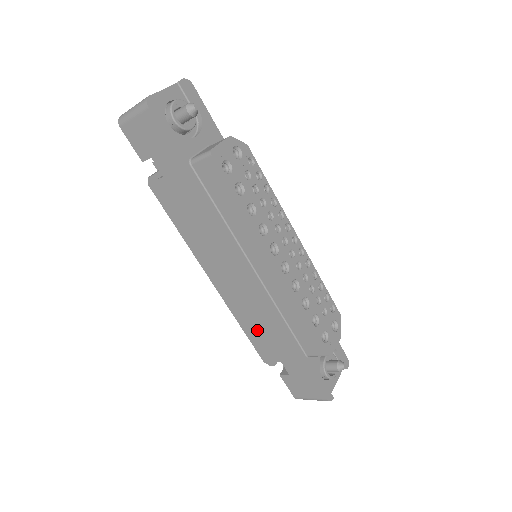
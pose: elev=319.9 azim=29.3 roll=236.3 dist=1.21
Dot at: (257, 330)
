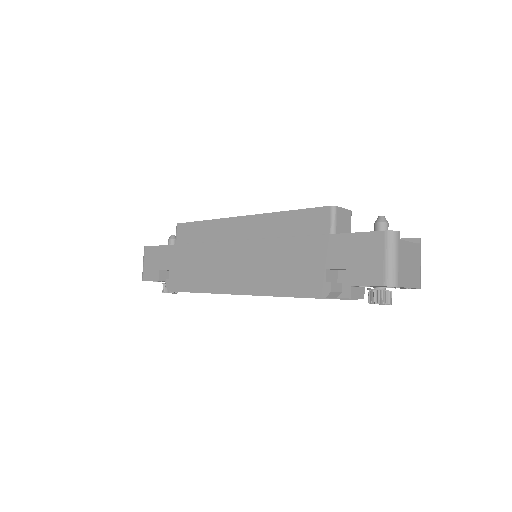
Dot at: (286, 275)
